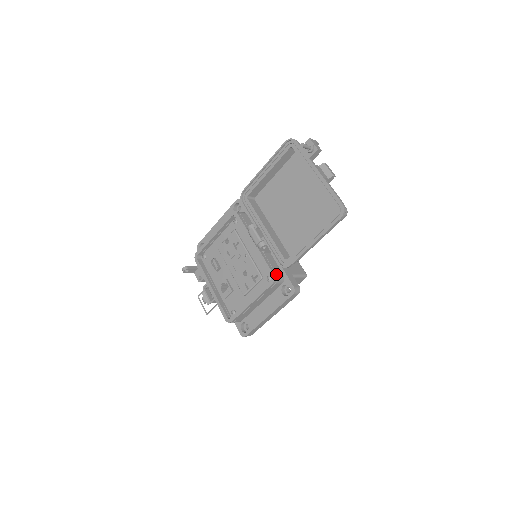
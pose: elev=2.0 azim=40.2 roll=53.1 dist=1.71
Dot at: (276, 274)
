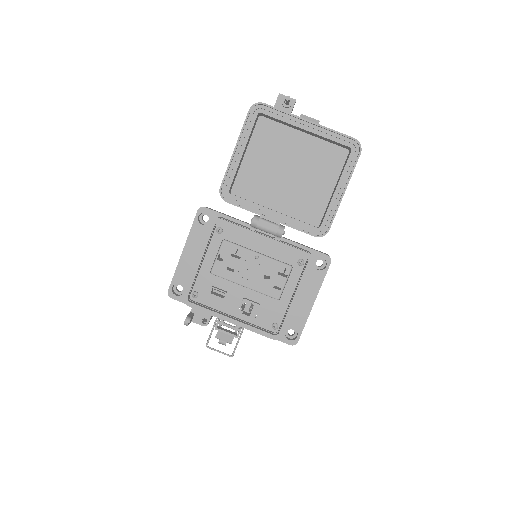
Dot at: (308, 252)
